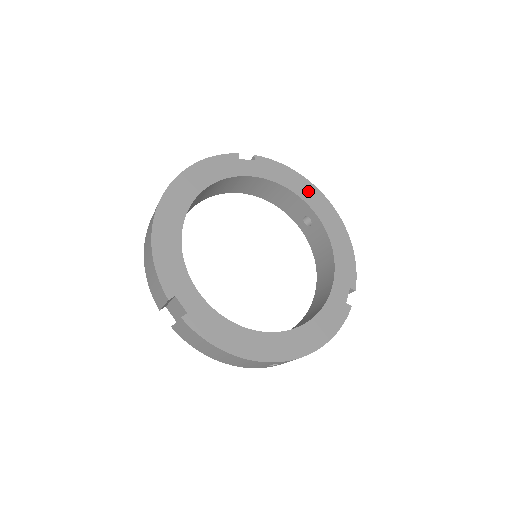
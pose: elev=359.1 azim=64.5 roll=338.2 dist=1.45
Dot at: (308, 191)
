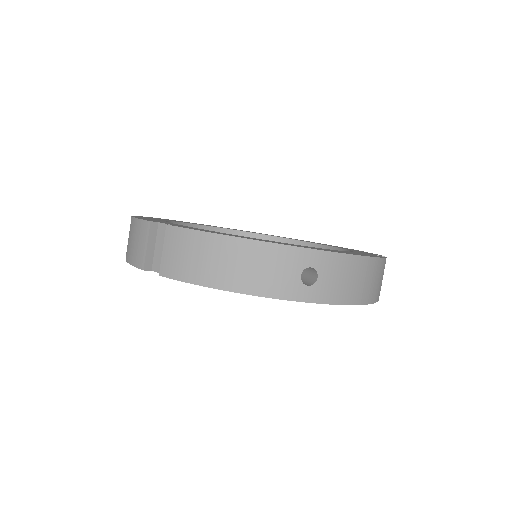
Dot at: occluded
